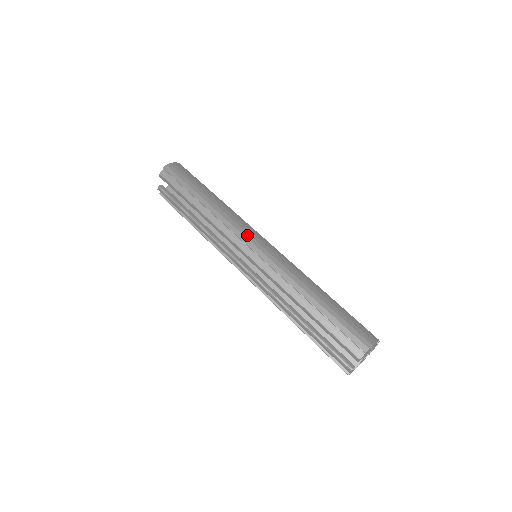
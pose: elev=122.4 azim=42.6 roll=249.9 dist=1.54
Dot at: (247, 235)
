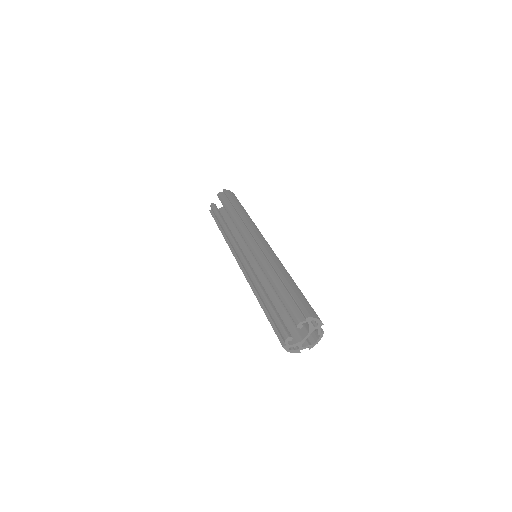
Dot at: (258, 234)
